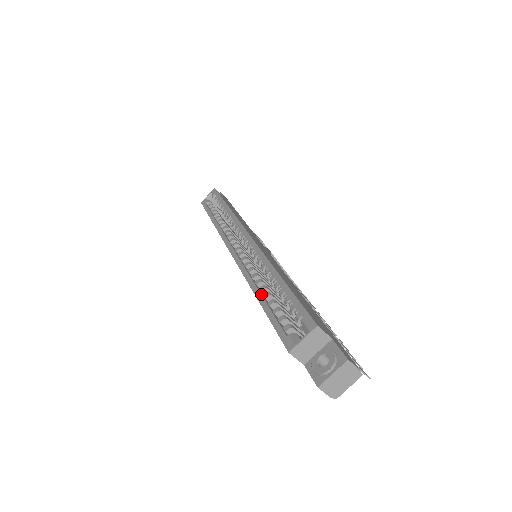
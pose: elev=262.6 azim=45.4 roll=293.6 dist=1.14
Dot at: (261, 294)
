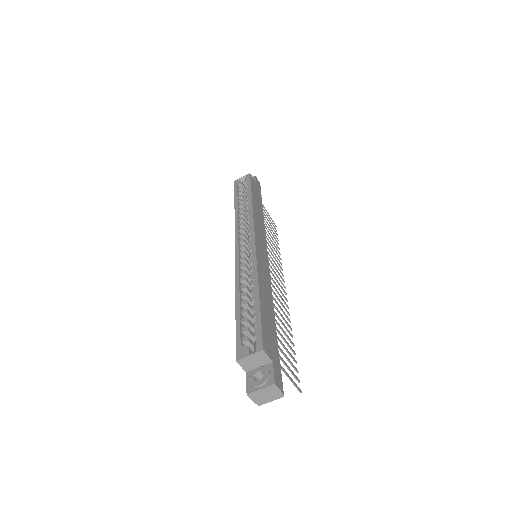
Dot at: (240, 300)
